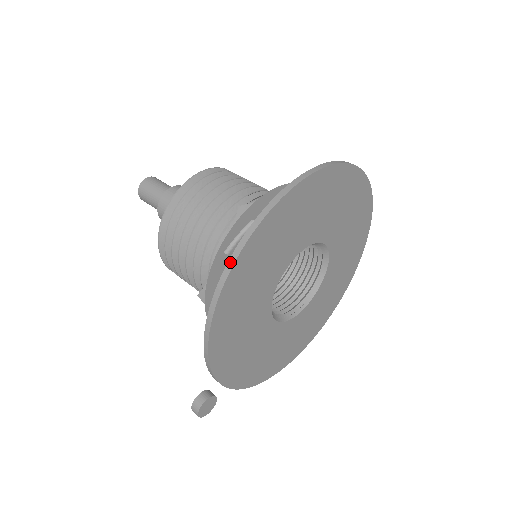
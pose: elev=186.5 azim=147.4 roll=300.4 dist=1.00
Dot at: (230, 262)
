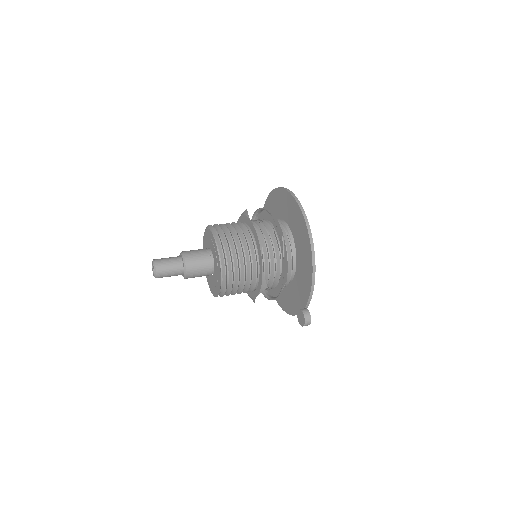
Dot at: (292, 193)
